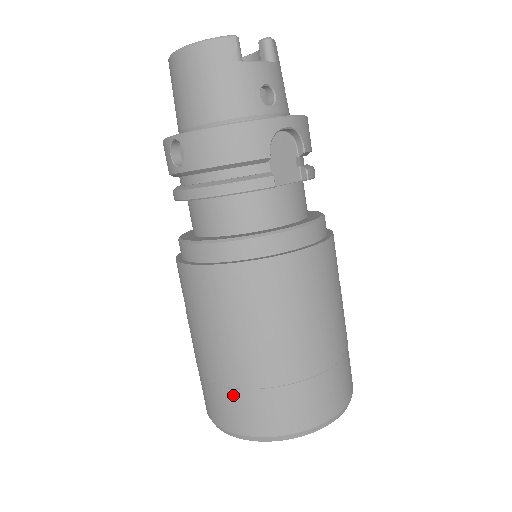
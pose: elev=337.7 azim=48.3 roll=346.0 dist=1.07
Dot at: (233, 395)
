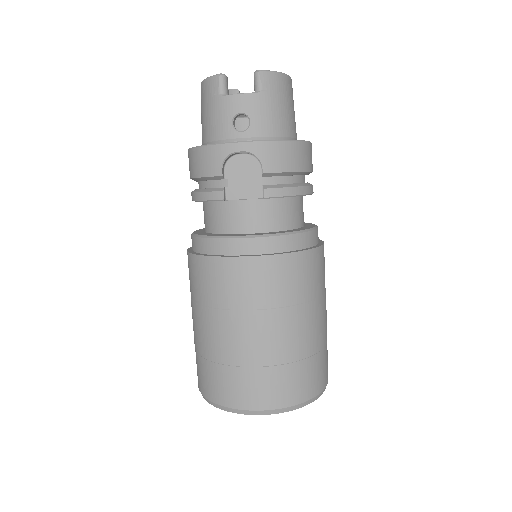
Dot at: occluded
